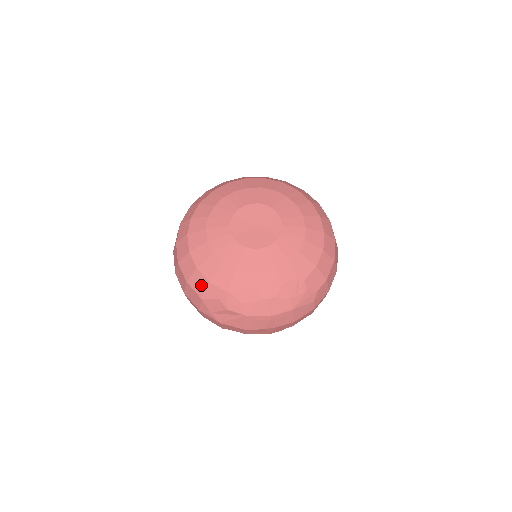
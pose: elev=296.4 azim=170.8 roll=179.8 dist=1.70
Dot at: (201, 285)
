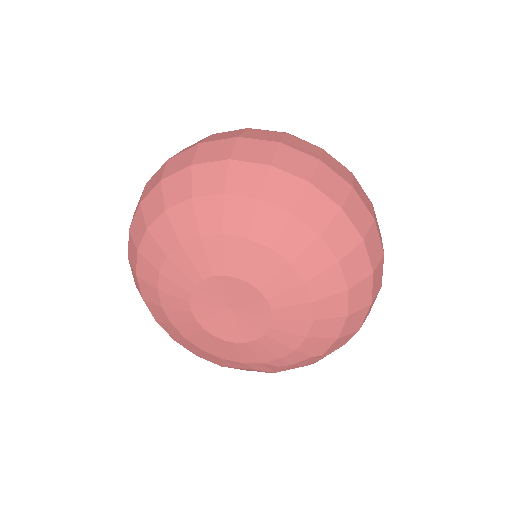
Dot at: occluded
